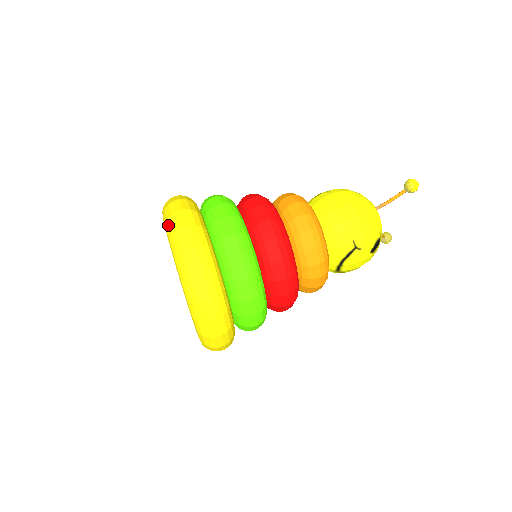
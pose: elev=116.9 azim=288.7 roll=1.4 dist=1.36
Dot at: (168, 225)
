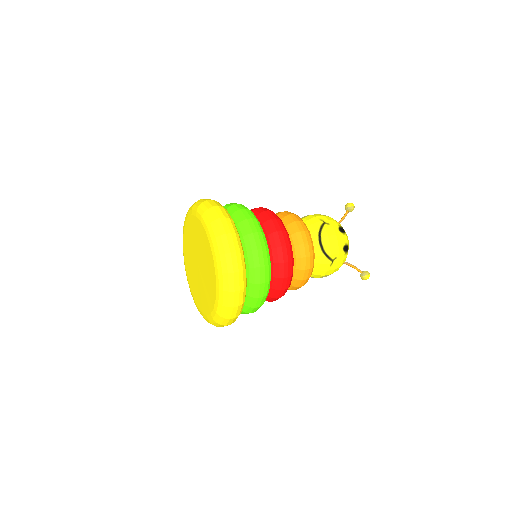
Dot at: occluded
